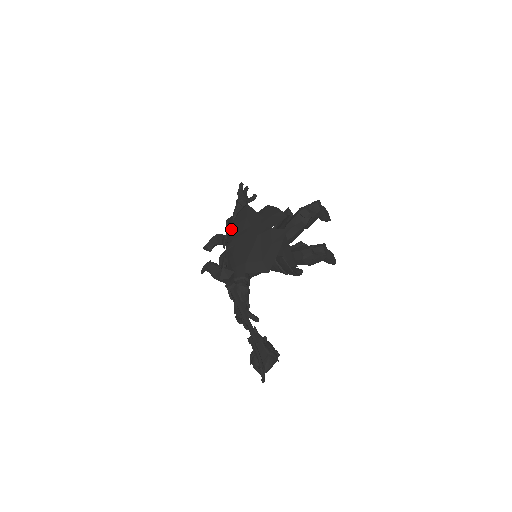
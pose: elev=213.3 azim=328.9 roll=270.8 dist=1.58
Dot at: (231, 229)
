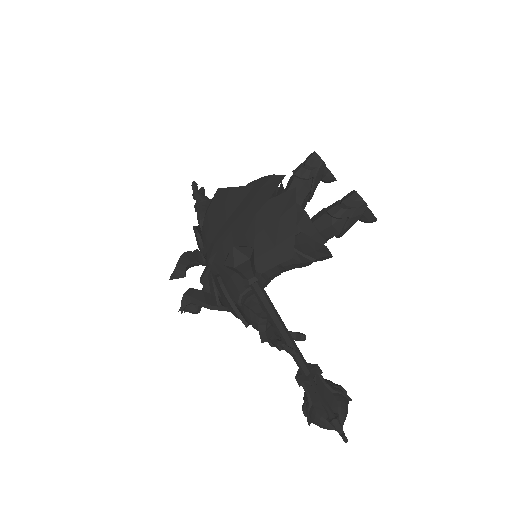
Dot at: (206, 231)
